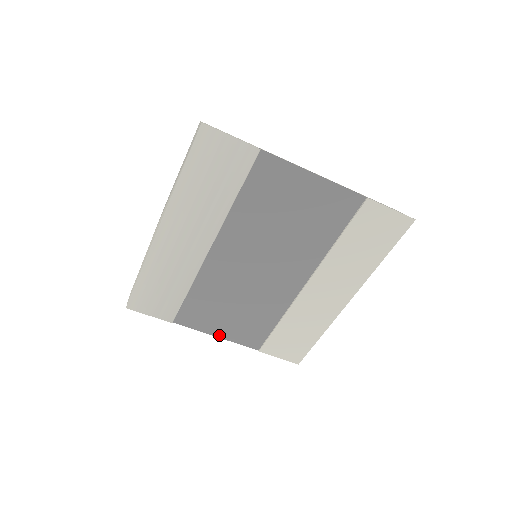
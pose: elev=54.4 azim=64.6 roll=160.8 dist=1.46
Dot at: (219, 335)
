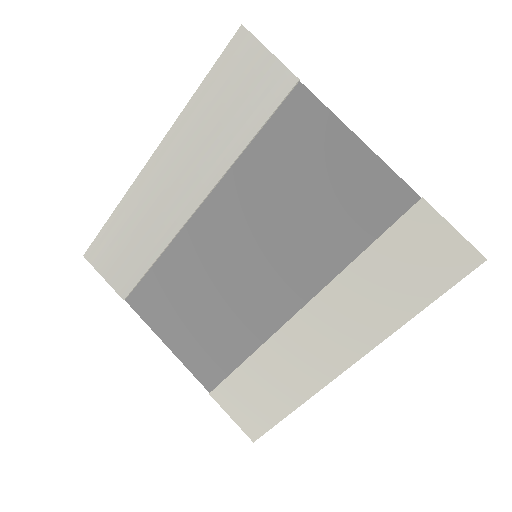
Dot at: (170, 345)
